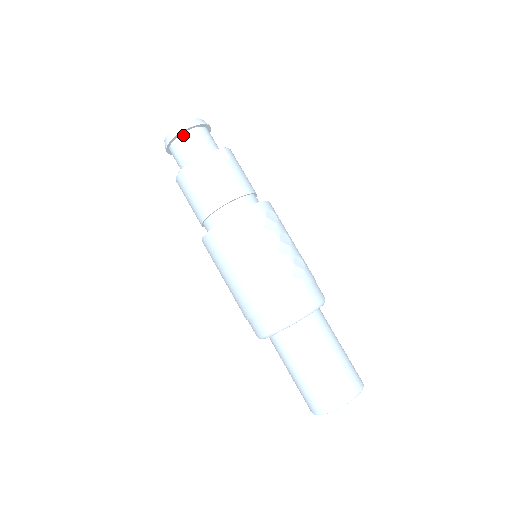
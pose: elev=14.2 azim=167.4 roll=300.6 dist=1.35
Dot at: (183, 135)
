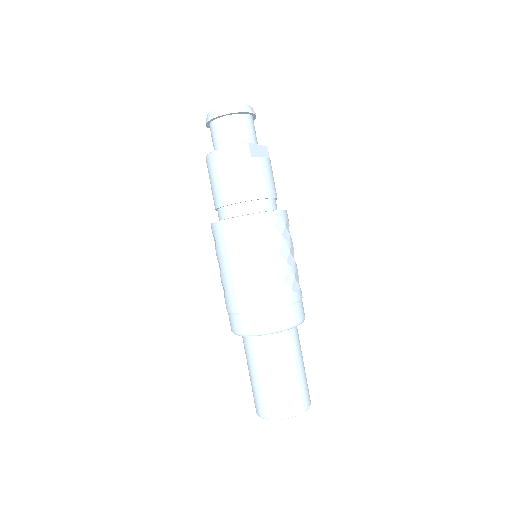
Dot at: (244, 115)
